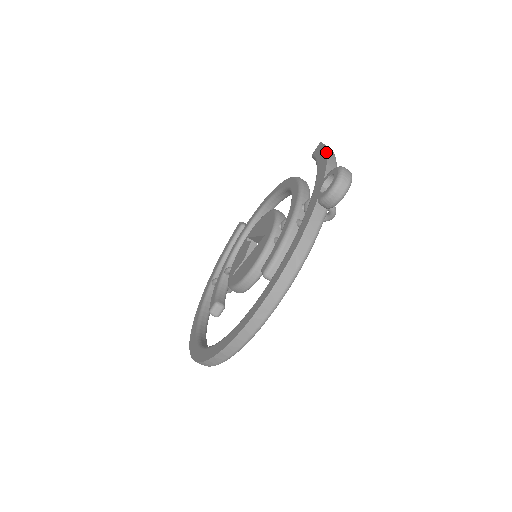
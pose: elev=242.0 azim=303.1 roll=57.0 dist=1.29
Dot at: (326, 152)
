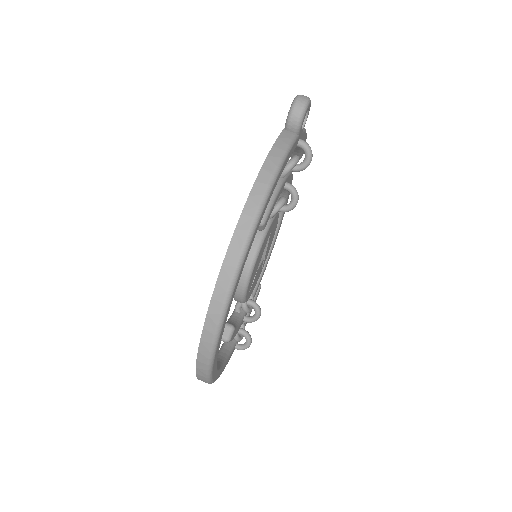
Dot at: occluded
